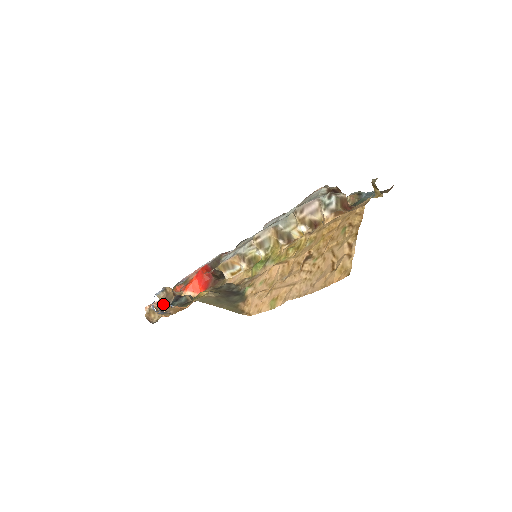
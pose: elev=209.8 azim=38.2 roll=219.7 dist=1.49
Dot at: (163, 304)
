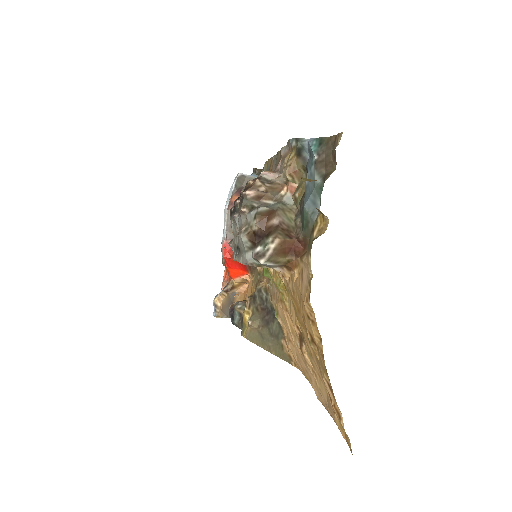
Dot at: (227, 310)
